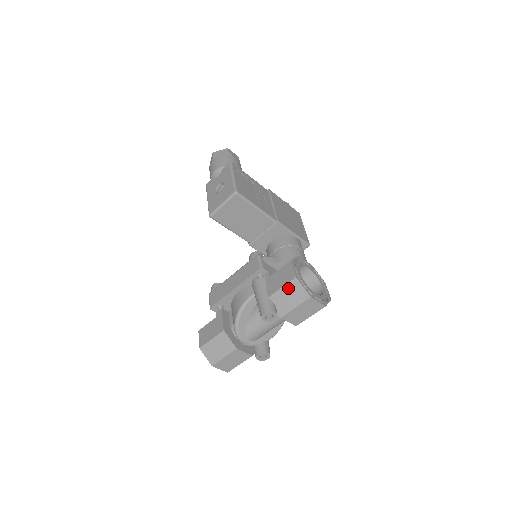
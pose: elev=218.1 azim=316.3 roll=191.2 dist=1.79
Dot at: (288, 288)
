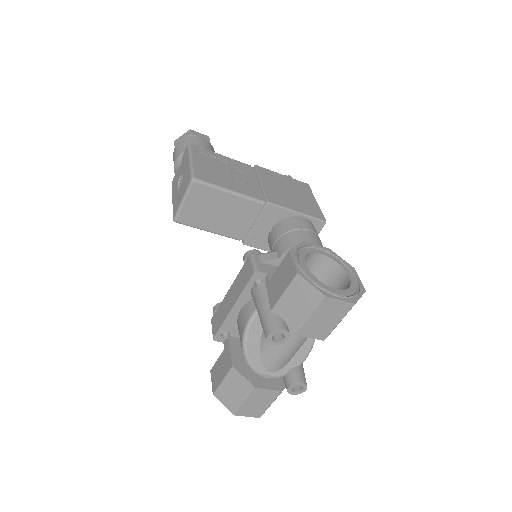
Dot at: (292, 291)
